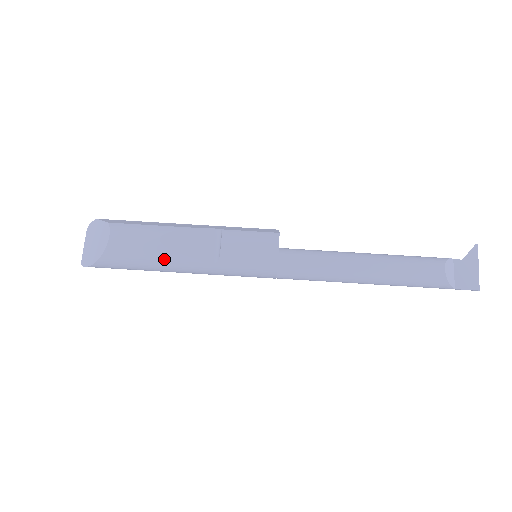
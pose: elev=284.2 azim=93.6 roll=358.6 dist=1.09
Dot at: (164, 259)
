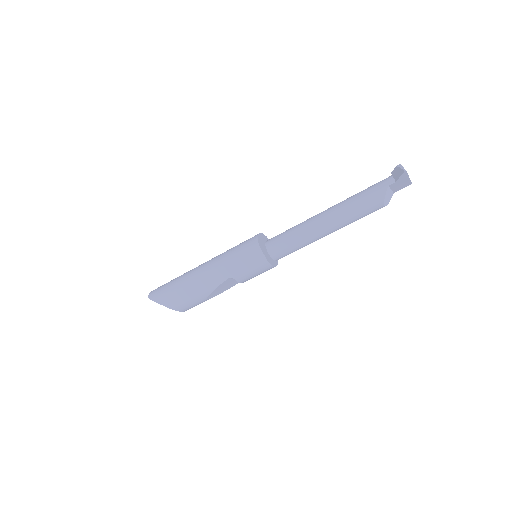
Dot at: occluded
